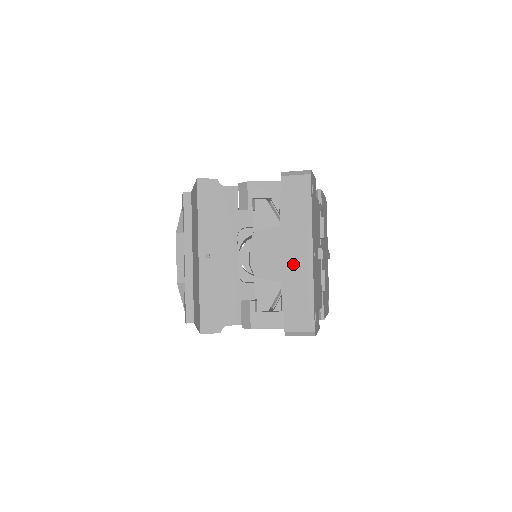
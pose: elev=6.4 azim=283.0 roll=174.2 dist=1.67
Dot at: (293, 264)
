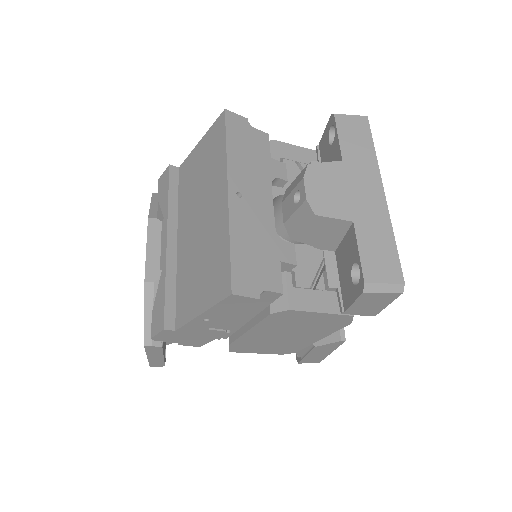
Dot at: (363, 202)
